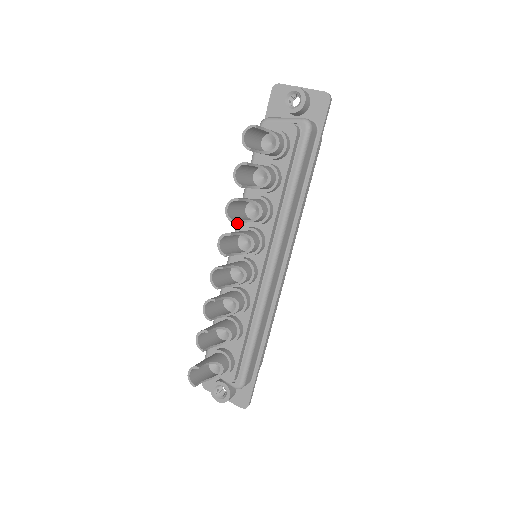
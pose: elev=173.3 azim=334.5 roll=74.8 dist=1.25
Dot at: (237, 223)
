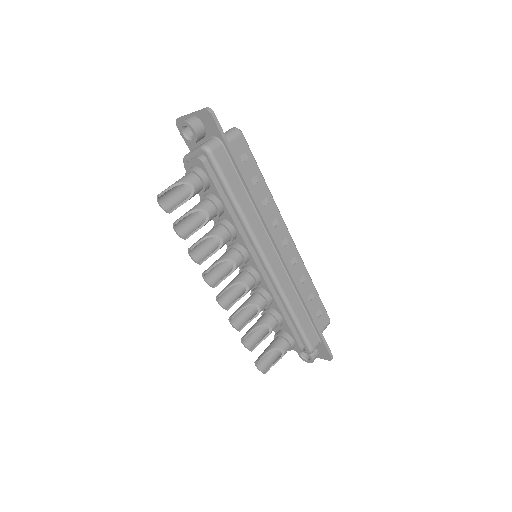
Dot at: occluded
